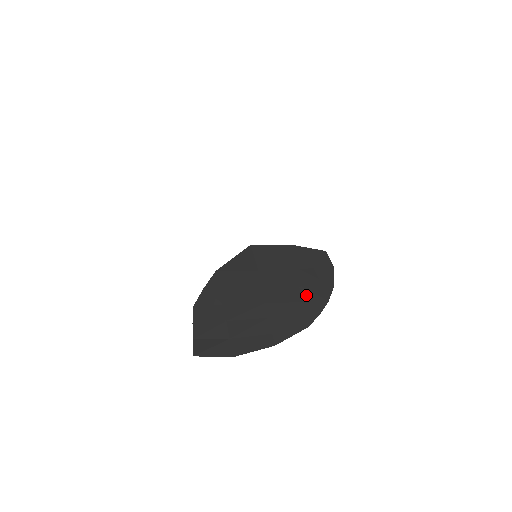
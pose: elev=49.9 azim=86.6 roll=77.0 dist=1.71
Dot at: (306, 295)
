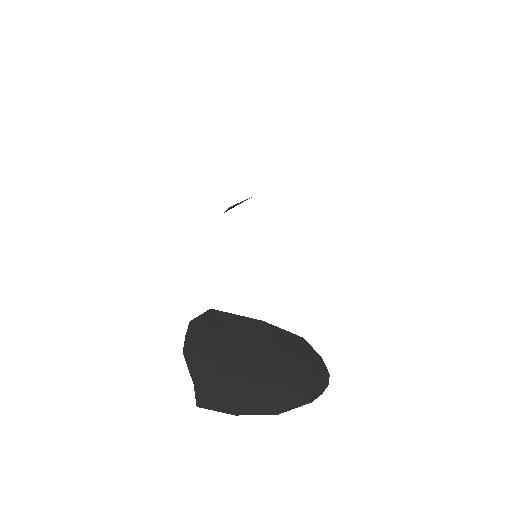
Dot at: (298, 372)
